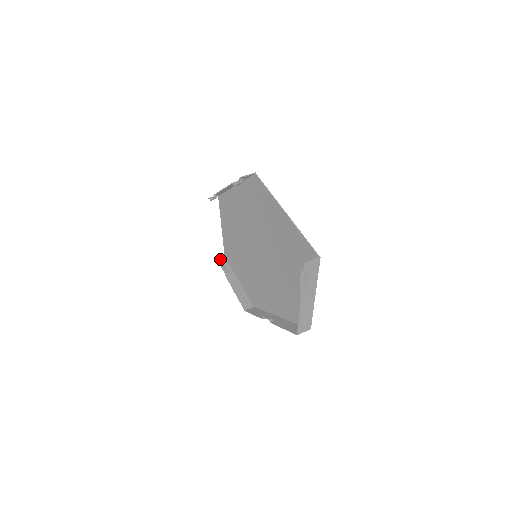
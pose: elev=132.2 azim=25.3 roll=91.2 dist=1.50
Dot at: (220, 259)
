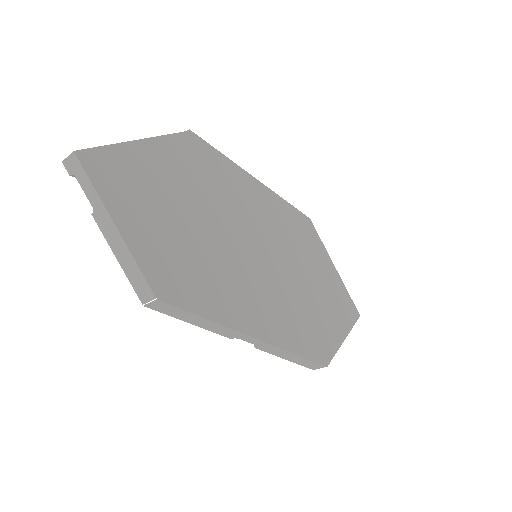
Dot at: occluded
